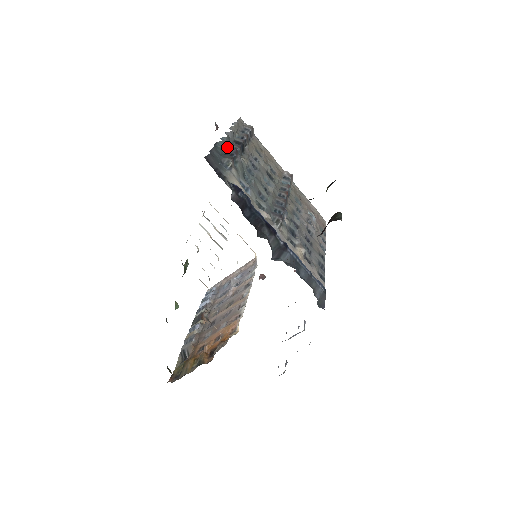
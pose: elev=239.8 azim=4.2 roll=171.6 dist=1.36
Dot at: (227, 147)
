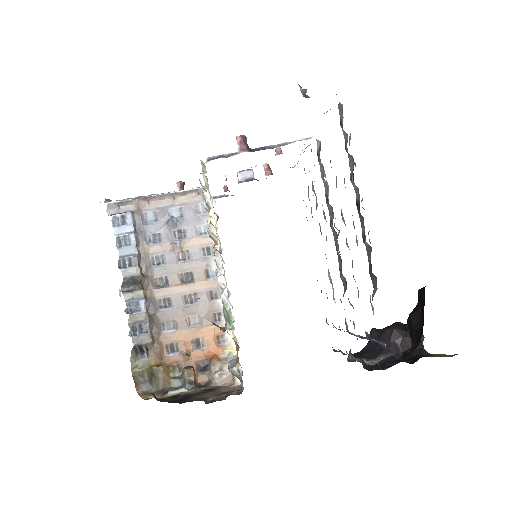
Dot at: (366, 247)
